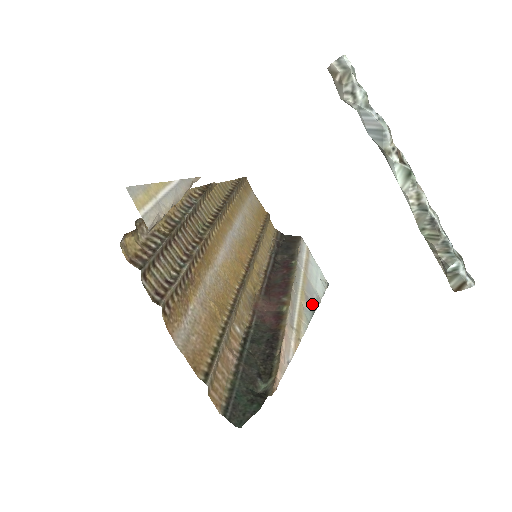
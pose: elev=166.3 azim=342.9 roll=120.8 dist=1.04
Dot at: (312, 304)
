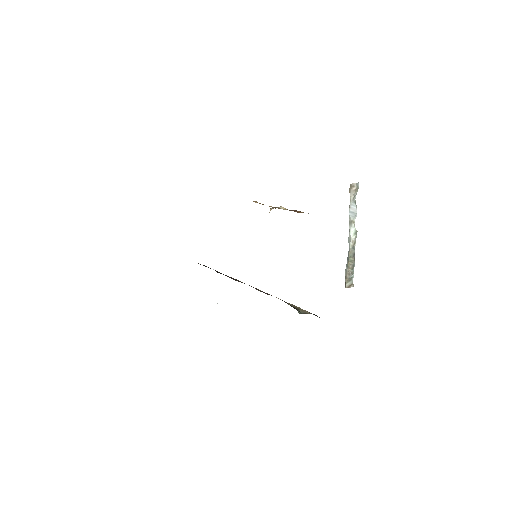
Dot at: occluded
